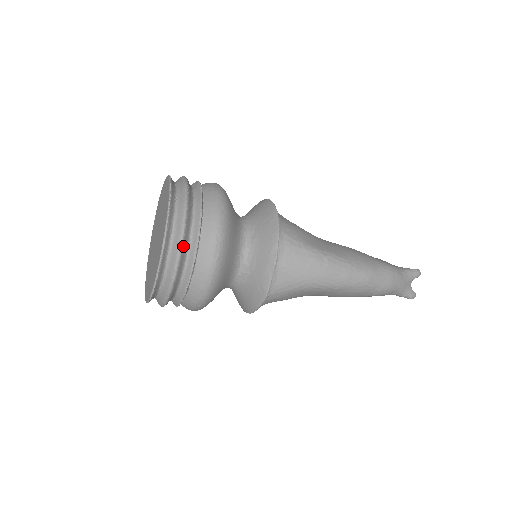
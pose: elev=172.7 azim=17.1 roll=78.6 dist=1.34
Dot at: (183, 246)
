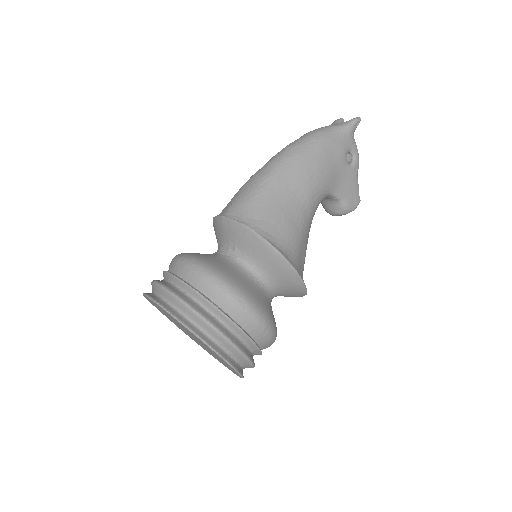
Dot at: (161, 283)
